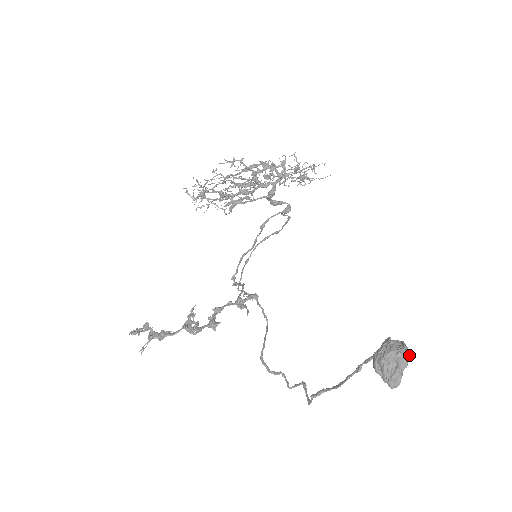
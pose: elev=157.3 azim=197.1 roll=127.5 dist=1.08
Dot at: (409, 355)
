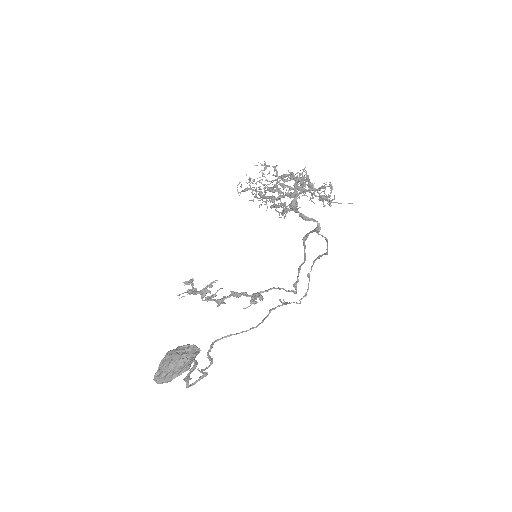
Dot at: (183, 365)
